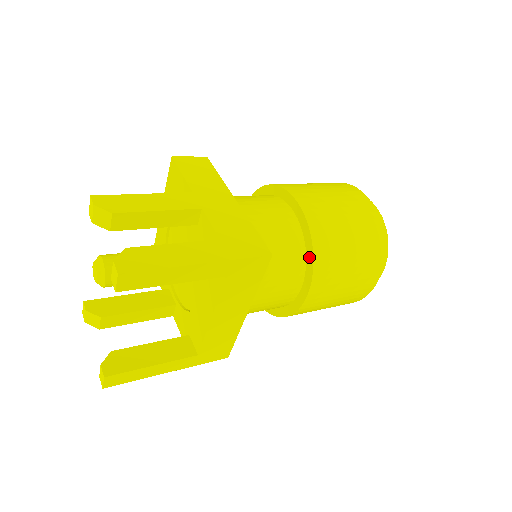
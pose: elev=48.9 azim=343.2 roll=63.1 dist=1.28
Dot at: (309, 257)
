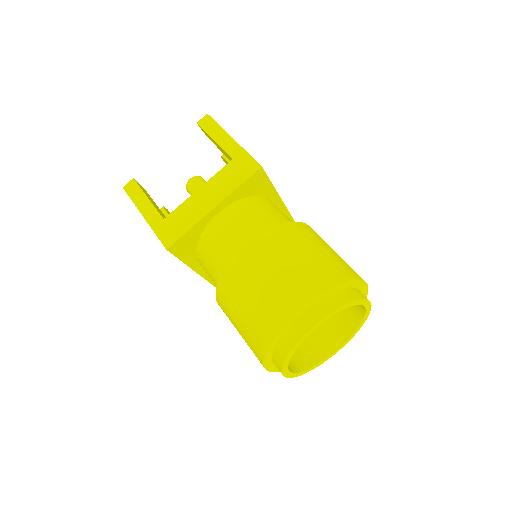
Dot at: occluded
